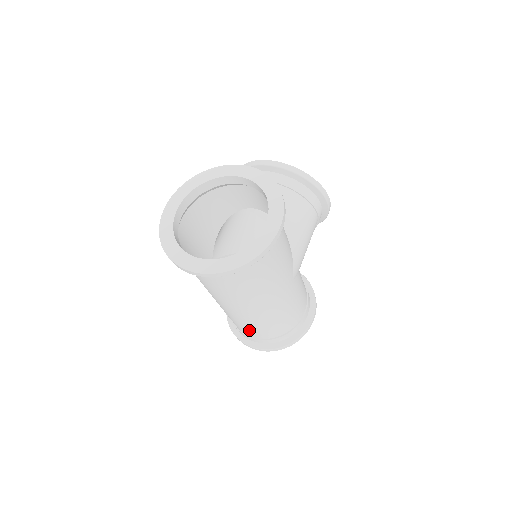
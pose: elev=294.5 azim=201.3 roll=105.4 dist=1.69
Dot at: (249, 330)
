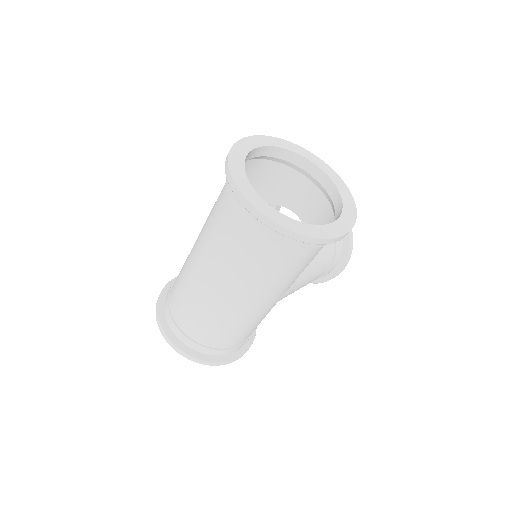
Dot at: (187, 314)
